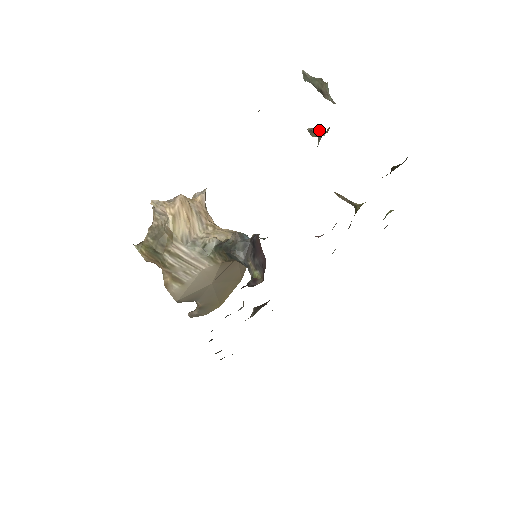
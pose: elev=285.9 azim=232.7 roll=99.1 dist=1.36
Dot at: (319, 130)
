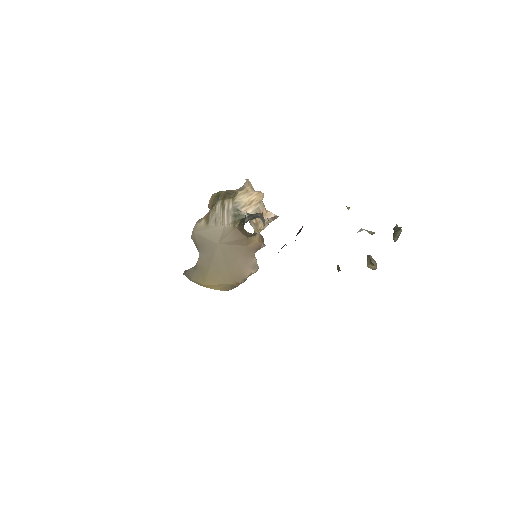
Dot at: occluded
